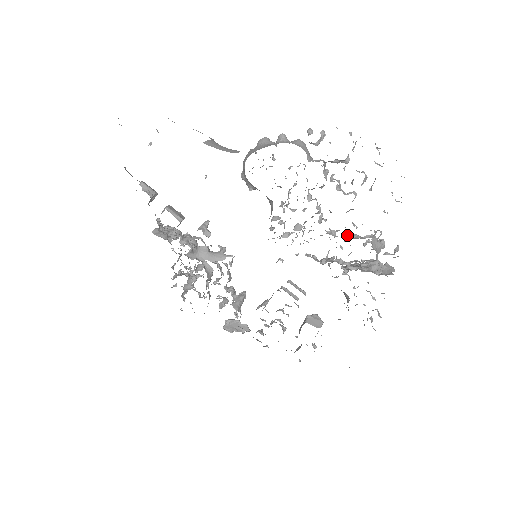
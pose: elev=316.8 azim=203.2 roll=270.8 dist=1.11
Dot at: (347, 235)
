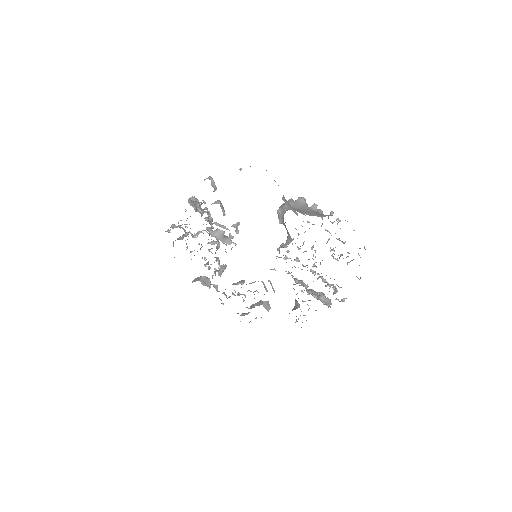
Dot at: (322, 279)
